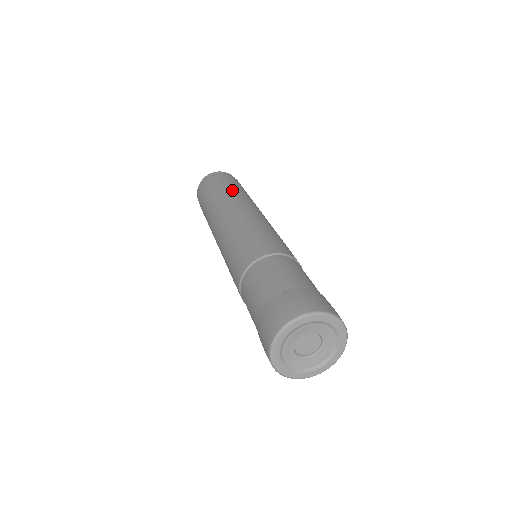
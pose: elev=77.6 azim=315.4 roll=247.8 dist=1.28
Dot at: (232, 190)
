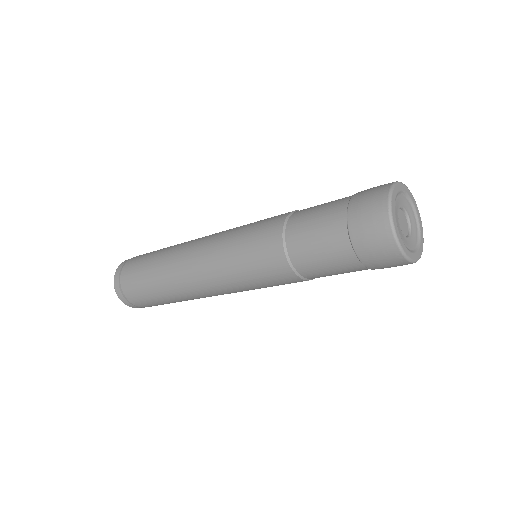
Dot at: (159, 255)
